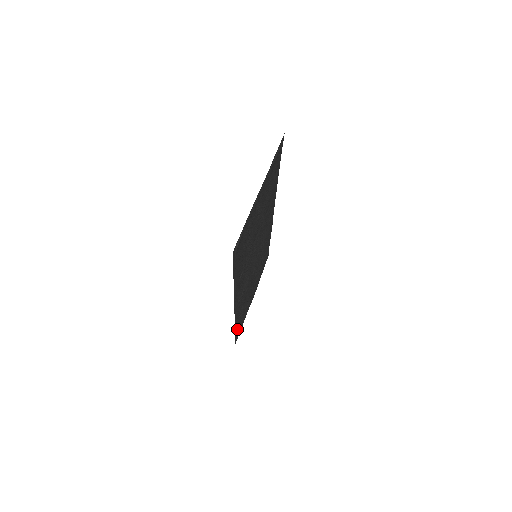
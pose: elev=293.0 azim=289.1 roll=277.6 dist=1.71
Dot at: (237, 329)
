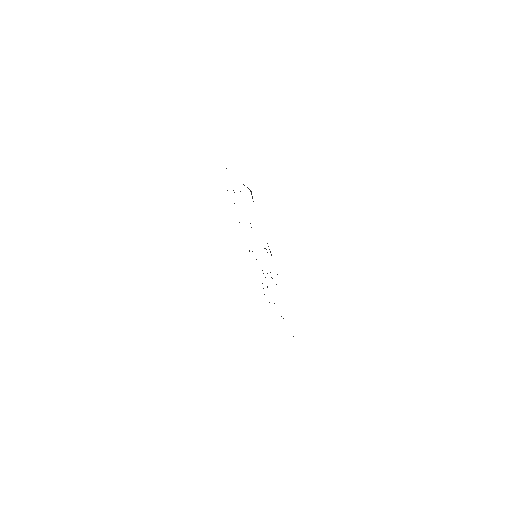
Dot at: occluded
